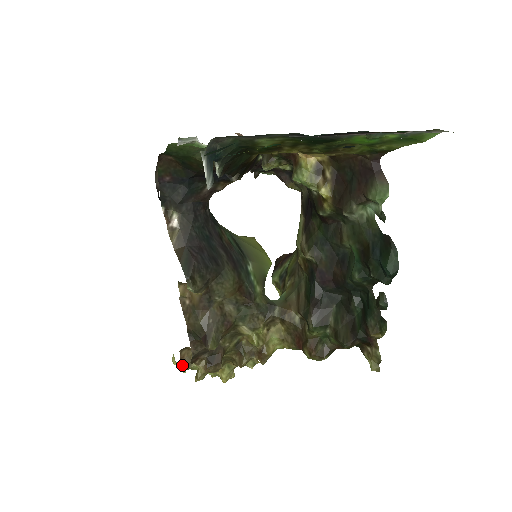
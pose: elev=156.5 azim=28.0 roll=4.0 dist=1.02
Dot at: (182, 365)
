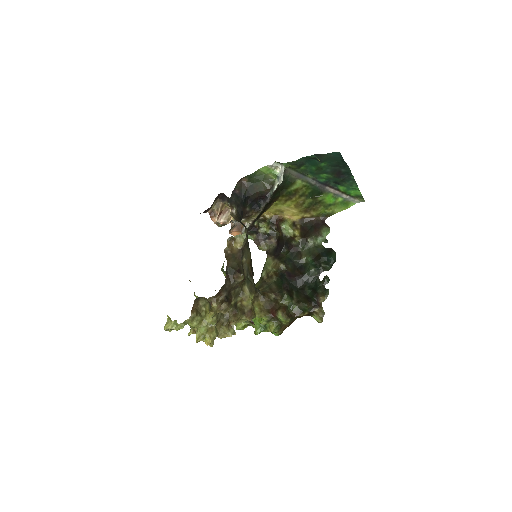
Dot at: (192, 312)
